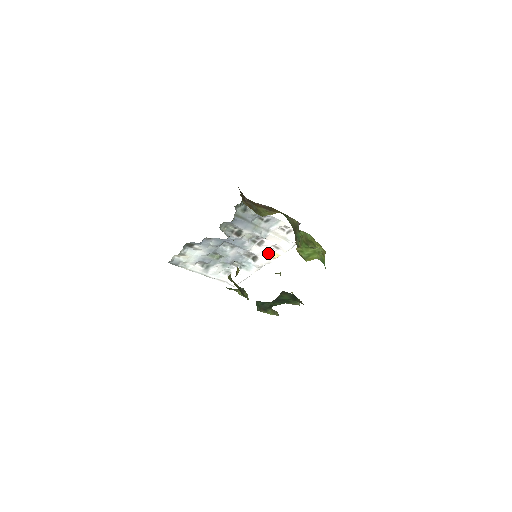
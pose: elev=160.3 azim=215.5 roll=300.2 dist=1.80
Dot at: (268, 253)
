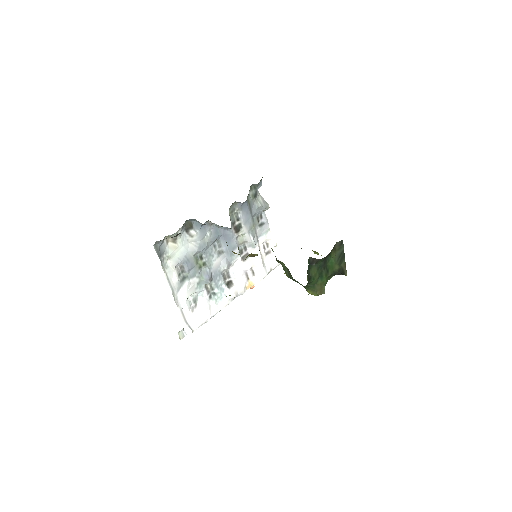
Dot at: (245, 278)
